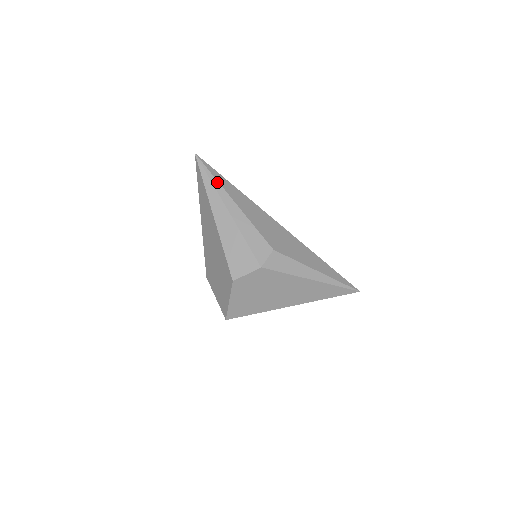
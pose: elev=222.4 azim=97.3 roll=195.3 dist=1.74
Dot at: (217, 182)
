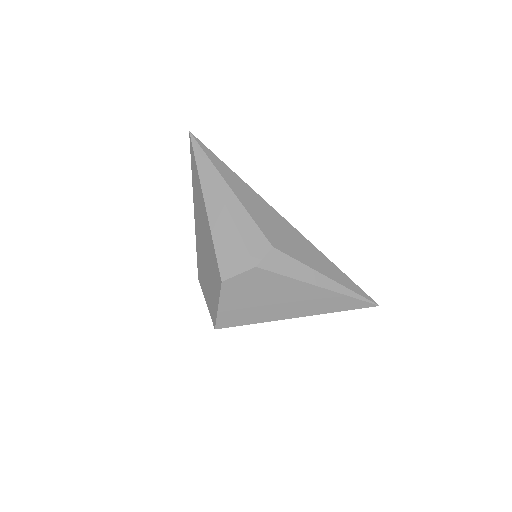
Dot at: (212, 165)
